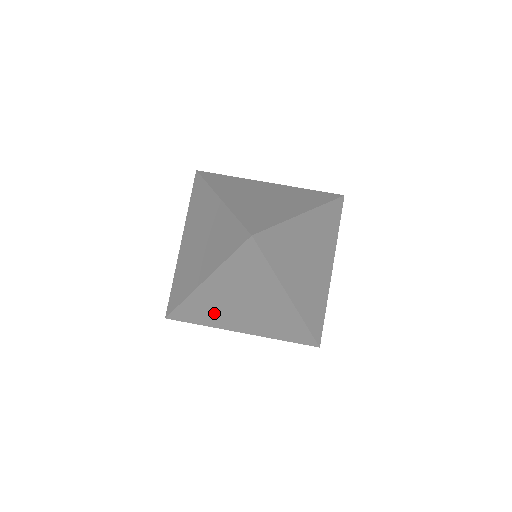
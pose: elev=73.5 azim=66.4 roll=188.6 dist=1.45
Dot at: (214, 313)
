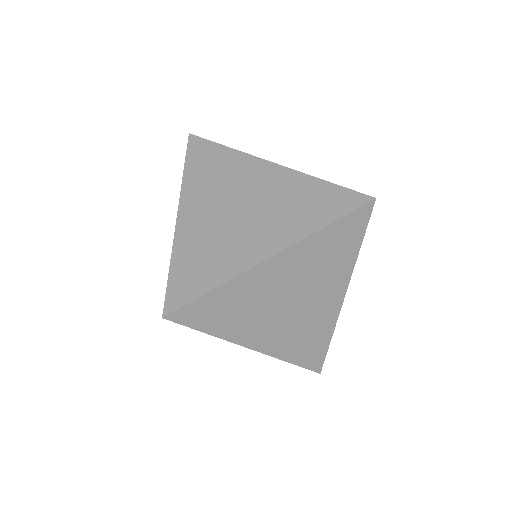
Dot at: (244, 312)
